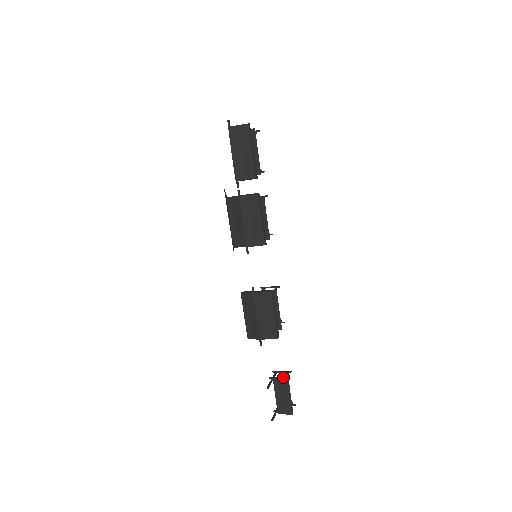
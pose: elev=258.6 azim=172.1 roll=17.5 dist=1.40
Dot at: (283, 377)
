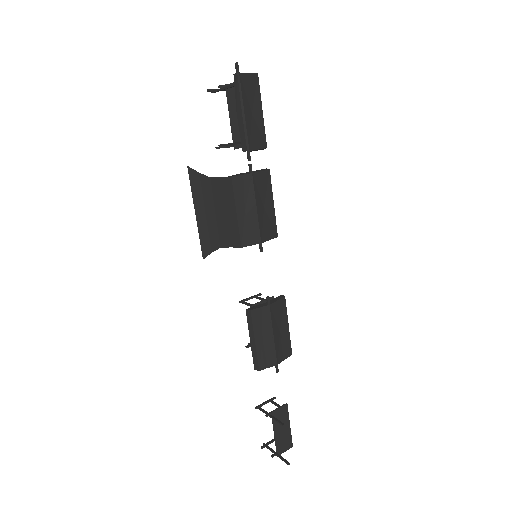
Dot at: (280, 406)
